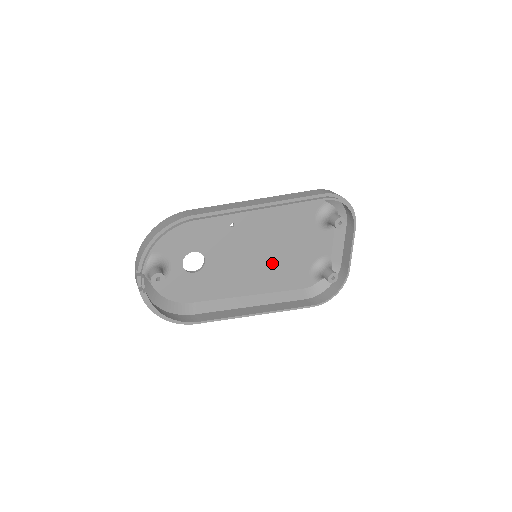
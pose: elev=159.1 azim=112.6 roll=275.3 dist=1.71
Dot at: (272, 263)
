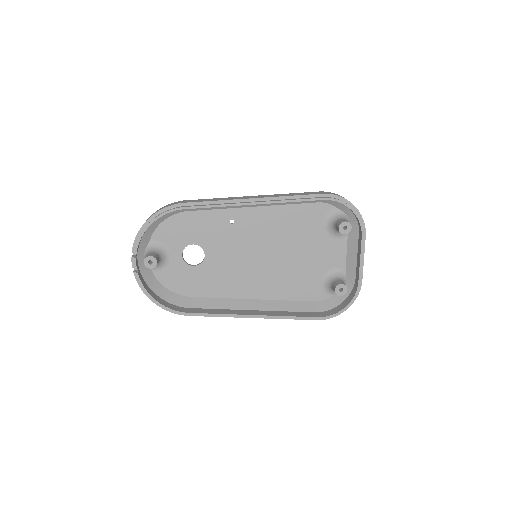
Dot at: (276, 267)
